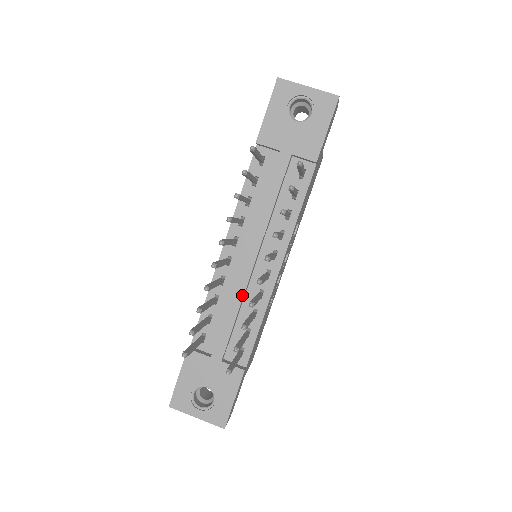
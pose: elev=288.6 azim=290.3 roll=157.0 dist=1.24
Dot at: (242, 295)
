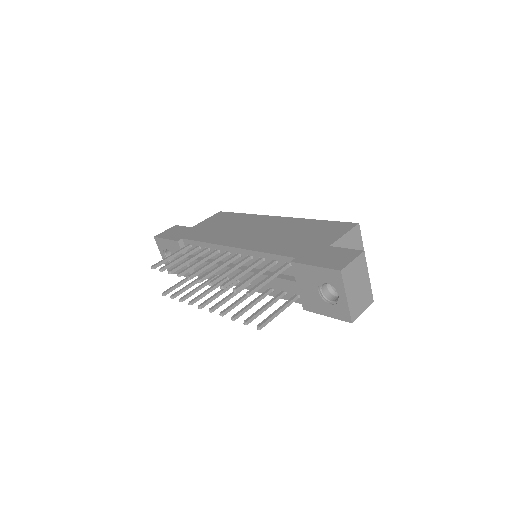
Dot at: occluded
